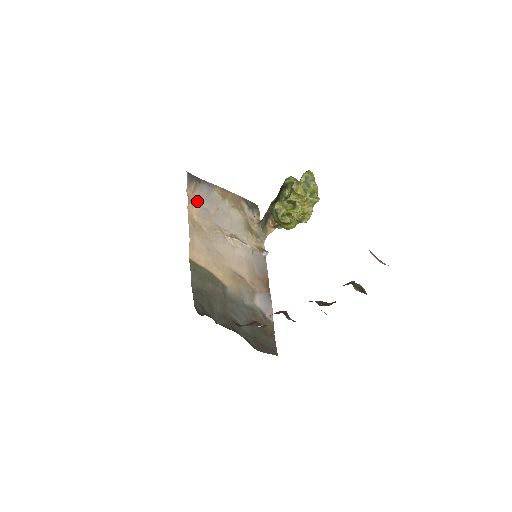
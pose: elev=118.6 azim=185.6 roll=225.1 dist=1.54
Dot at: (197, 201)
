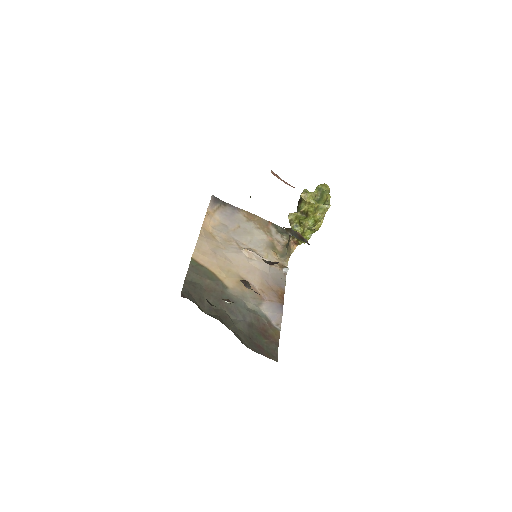
Dot at: (217, 218)
